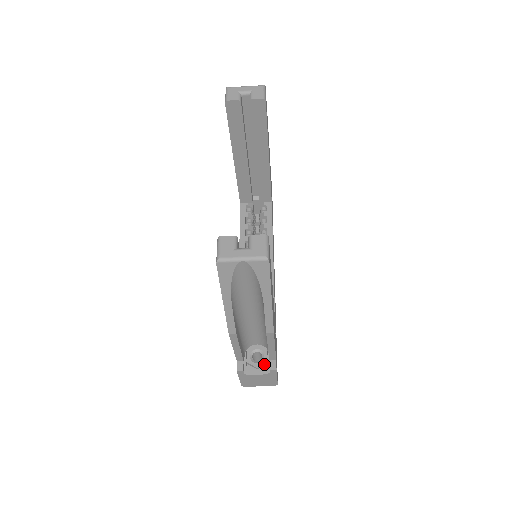
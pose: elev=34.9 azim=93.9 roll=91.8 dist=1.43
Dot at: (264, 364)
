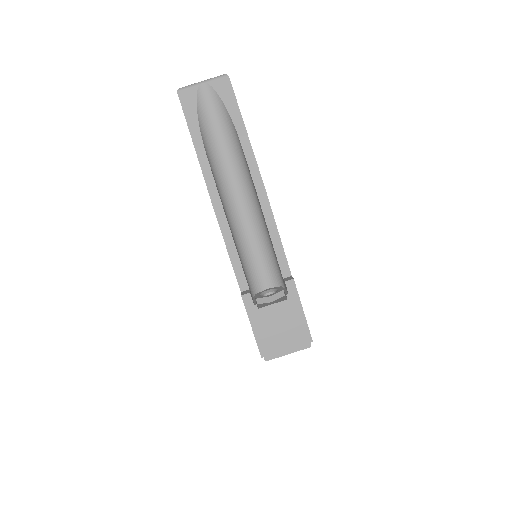
Dot at: (280, 295)
